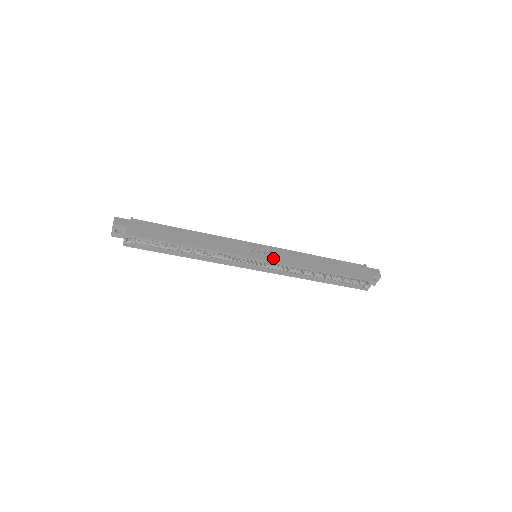
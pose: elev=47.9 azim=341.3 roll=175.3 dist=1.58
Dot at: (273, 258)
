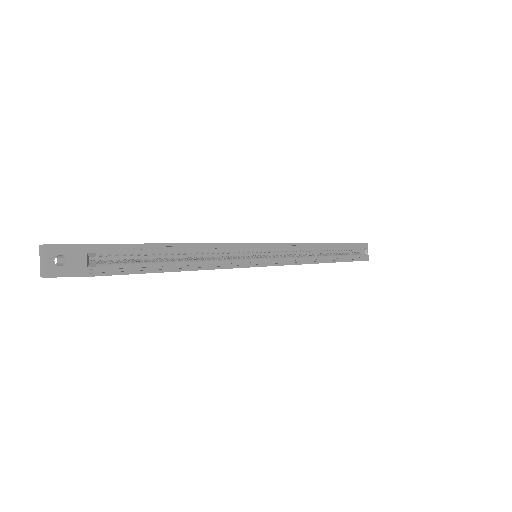
Dot at: occluded
